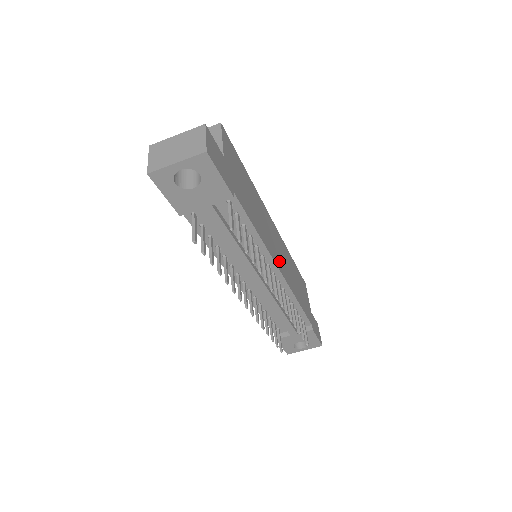
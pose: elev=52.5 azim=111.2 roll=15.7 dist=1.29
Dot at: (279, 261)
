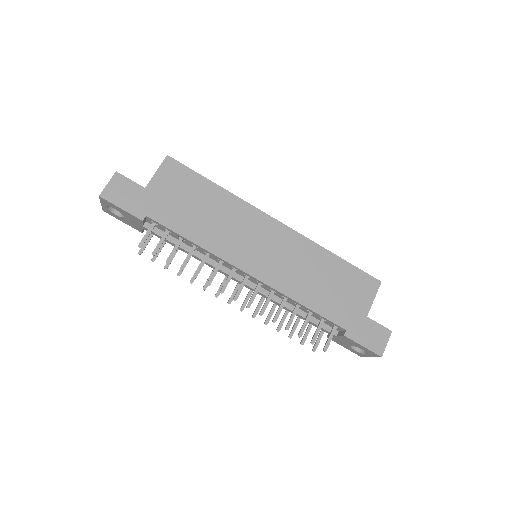
Dot at: (256, 263)
